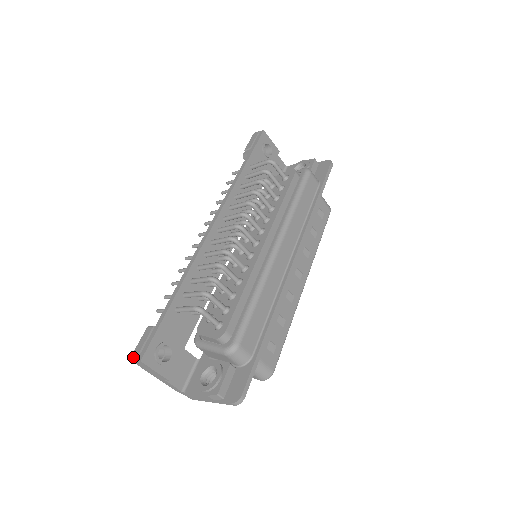
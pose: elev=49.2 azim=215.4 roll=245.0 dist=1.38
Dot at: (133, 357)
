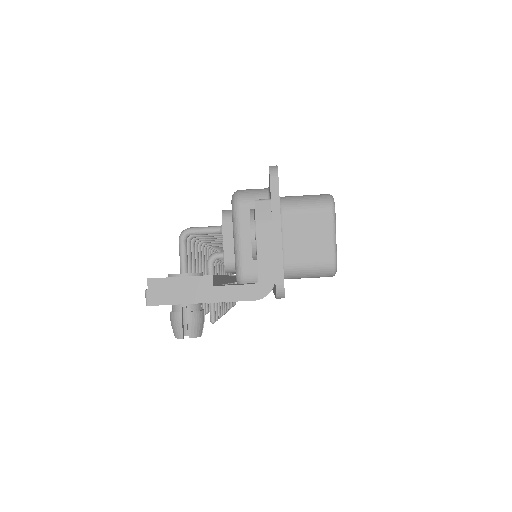
Dot at: occluded
